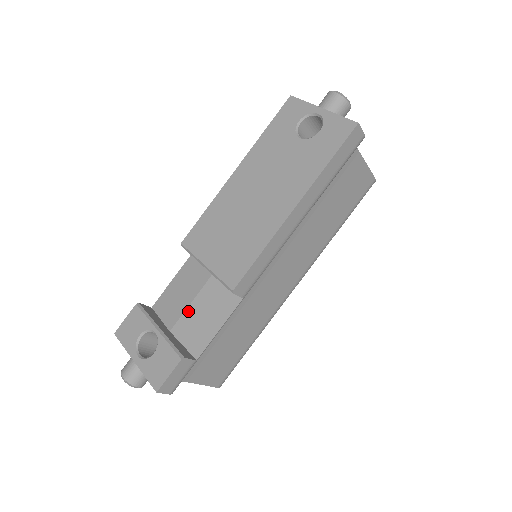
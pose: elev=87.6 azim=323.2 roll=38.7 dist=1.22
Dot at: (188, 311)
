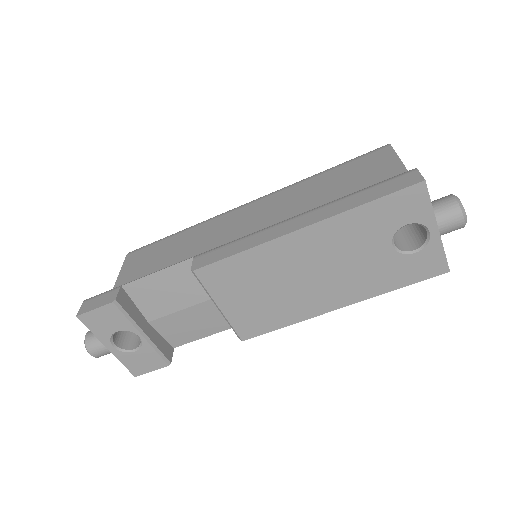
Dot at: (176, 315)
